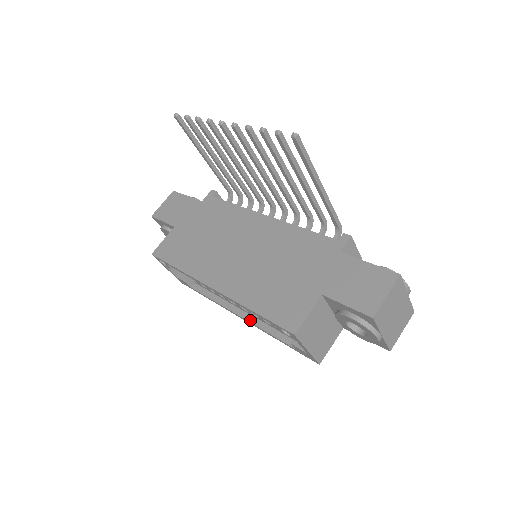
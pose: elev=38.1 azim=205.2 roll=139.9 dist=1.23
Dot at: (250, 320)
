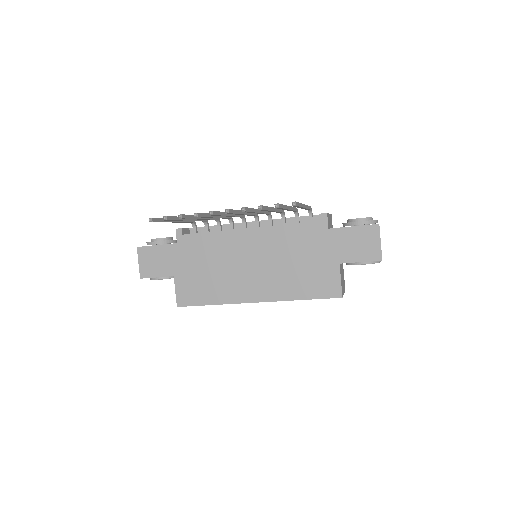
Dot at: occluded
